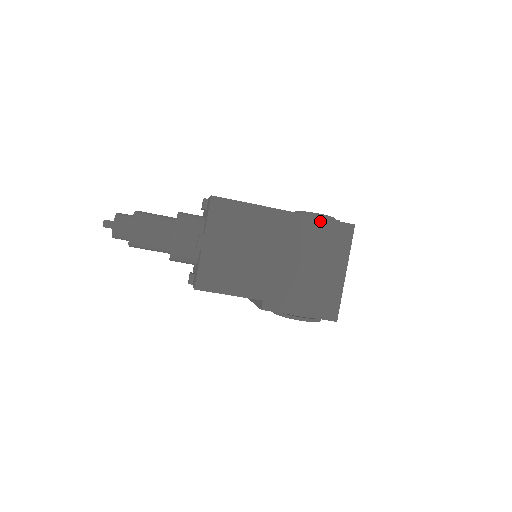
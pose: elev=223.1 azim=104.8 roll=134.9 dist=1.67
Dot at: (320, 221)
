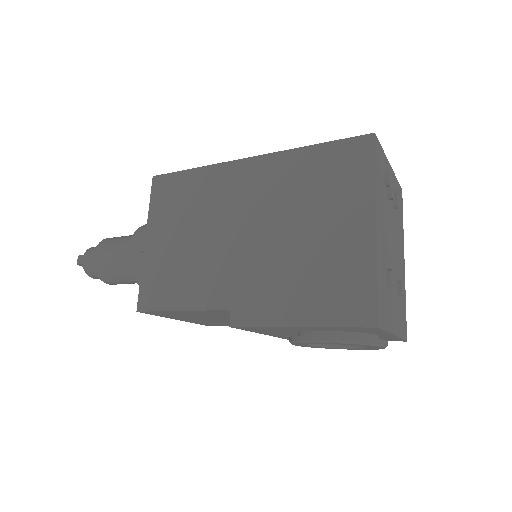
Dot at: (307, 152)
